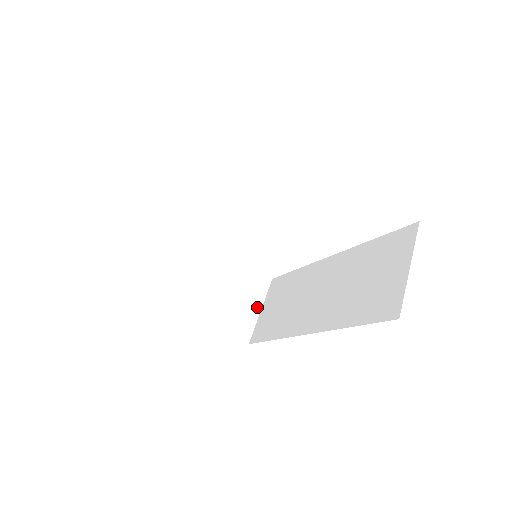
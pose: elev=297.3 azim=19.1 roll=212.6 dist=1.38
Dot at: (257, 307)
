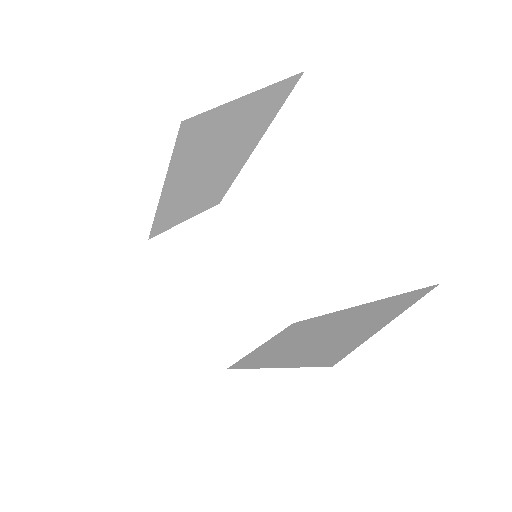
Dot at: (259, 339)
